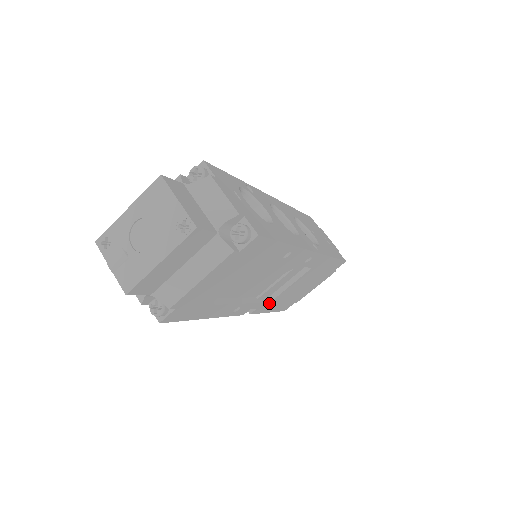
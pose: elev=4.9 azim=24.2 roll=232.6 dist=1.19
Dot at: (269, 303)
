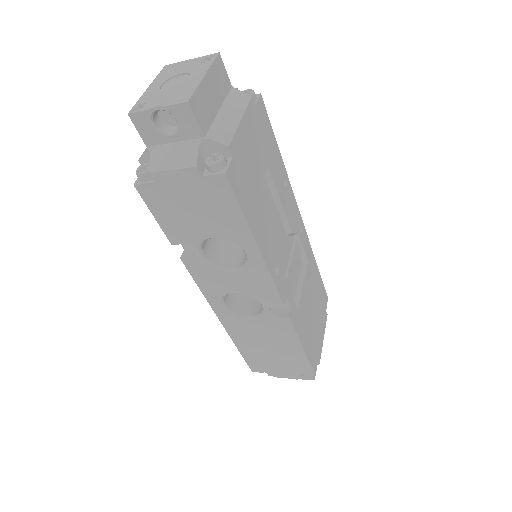
Dot at: (297, 312)
